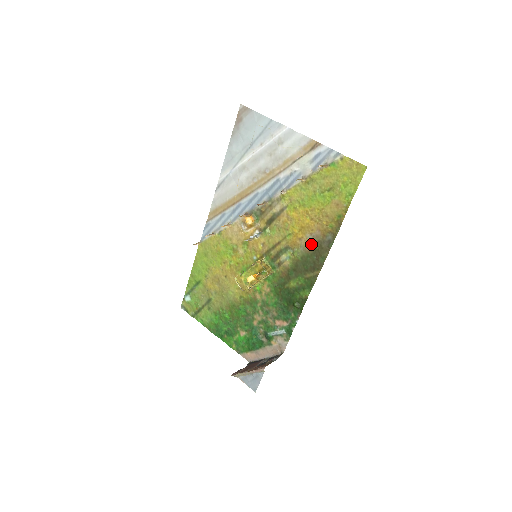
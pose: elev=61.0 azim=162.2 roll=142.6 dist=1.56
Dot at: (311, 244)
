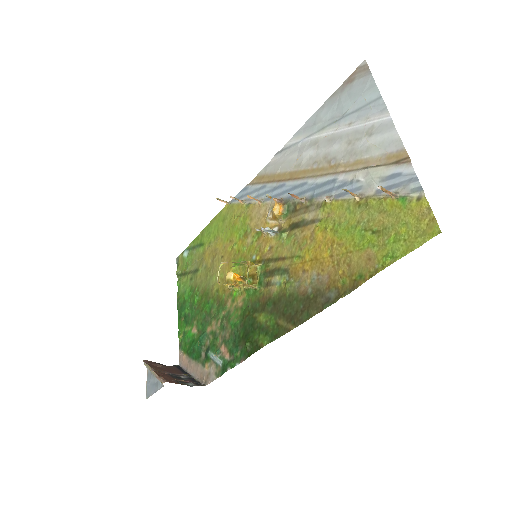
Dot at: (309, 286)
